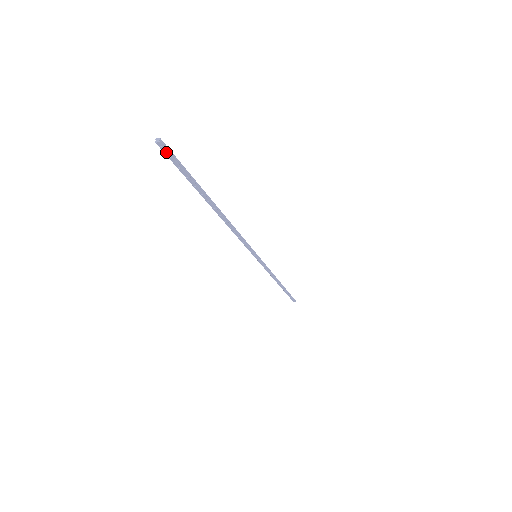
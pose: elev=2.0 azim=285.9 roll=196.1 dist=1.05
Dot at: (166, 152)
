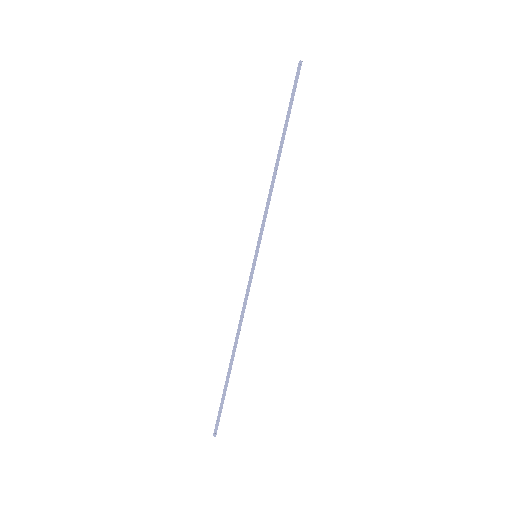
Dot at: (299, 71)
